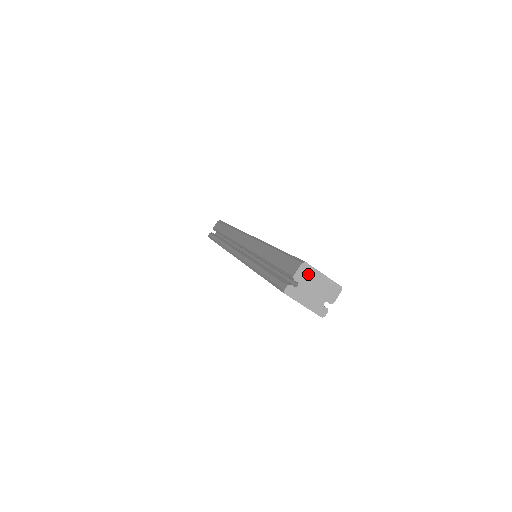
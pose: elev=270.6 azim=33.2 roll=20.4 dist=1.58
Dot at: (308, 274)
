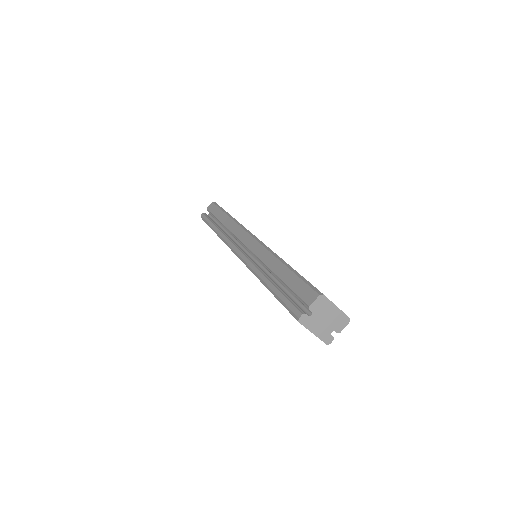
Dot at: (323, 305)
